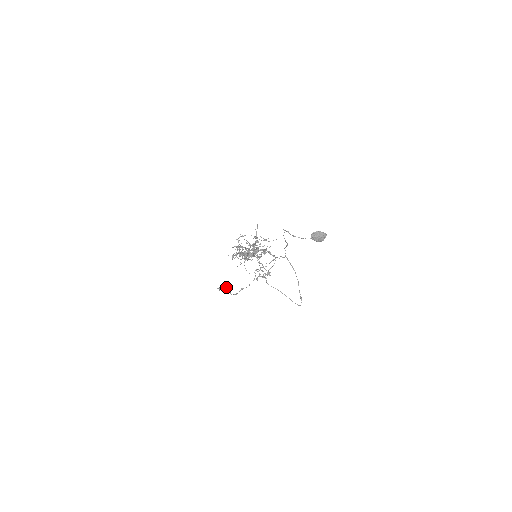
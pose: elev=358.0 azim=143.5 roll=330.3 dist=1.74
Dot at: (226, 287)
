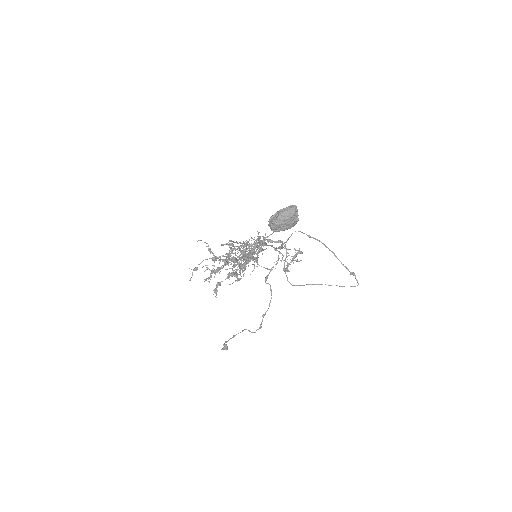
Dot at: (236, 334)
